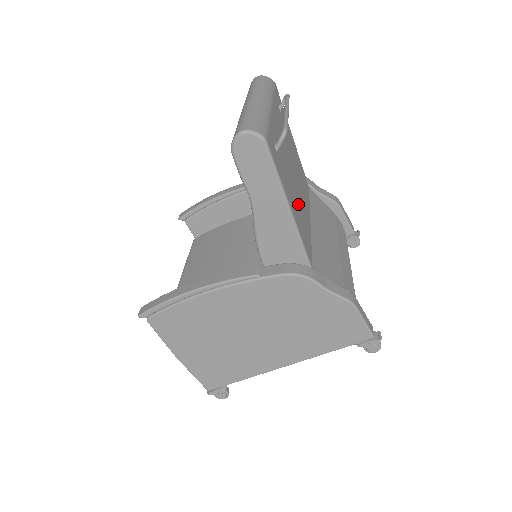
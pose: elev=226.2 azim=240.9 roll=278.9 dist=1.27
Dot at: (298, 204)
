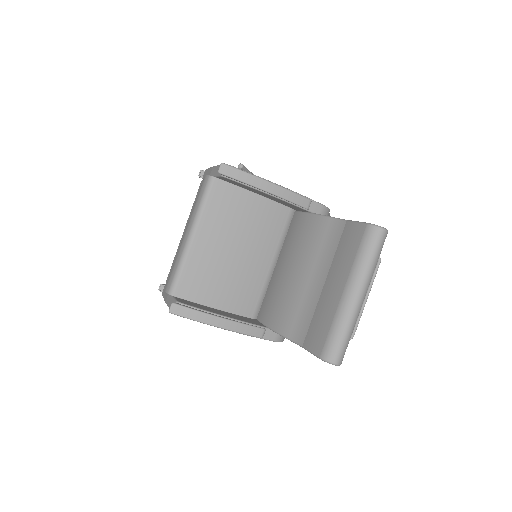
Dot at: occluded
